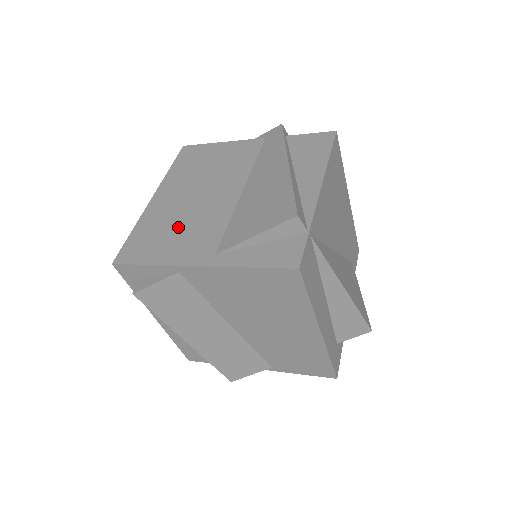
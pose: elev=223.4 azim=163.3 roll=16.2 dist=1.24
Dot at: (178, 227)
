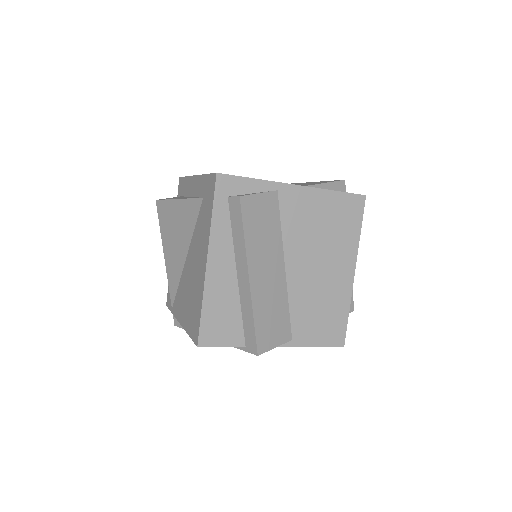
Dot at: occluded
